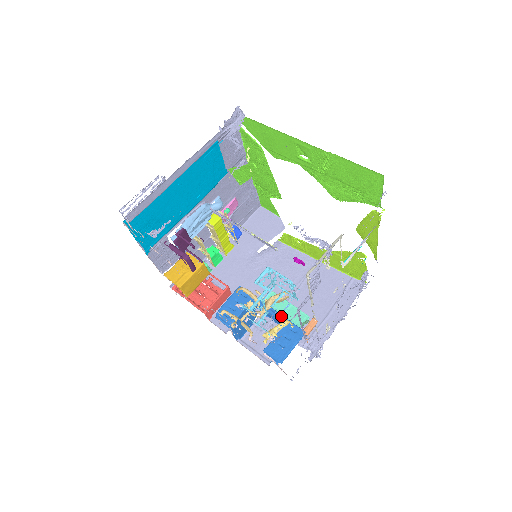
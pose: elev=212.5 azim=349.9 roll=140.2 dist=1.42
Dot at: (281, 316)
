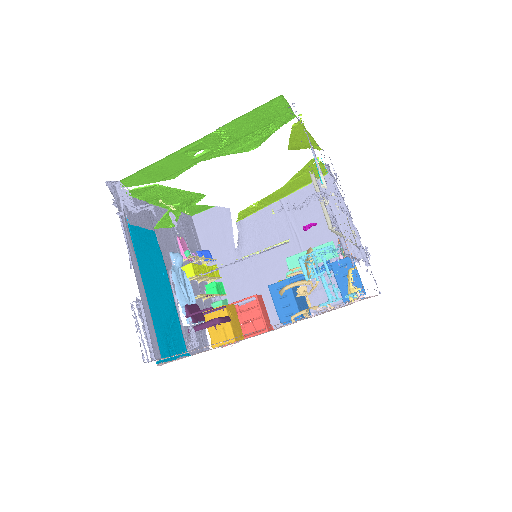
Dot at: (322, 268)
